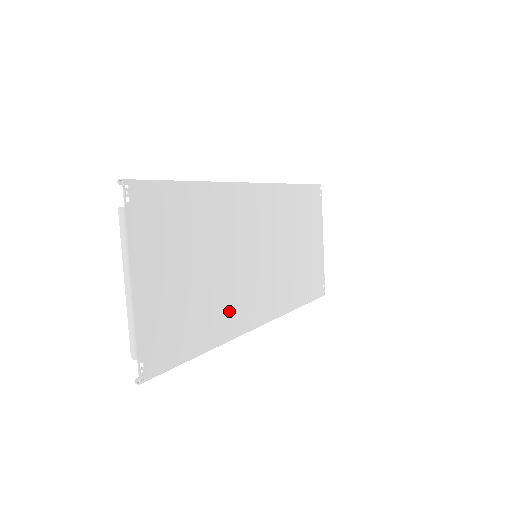
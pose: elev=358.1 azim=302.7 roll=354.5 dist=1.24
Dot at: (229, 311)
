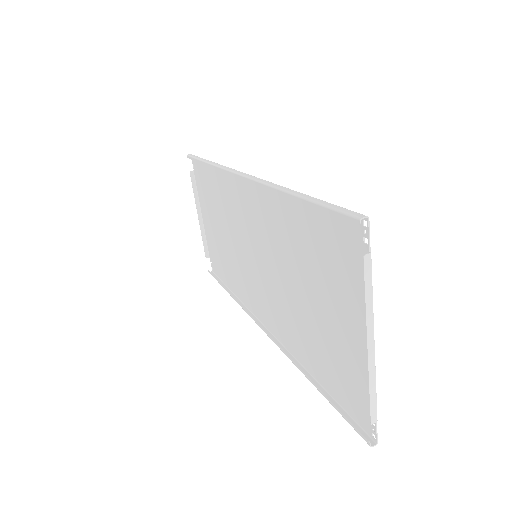
Dot at: (289, 326)
